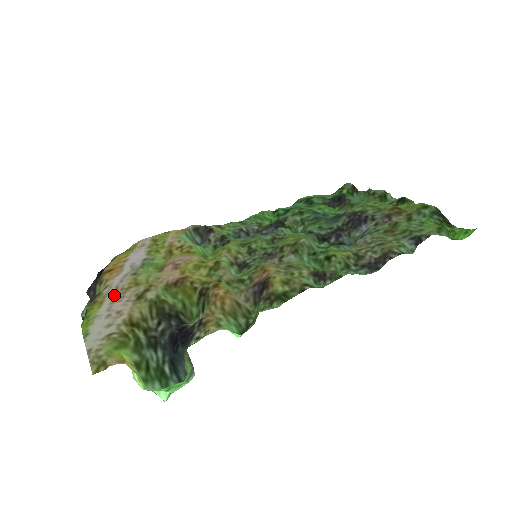
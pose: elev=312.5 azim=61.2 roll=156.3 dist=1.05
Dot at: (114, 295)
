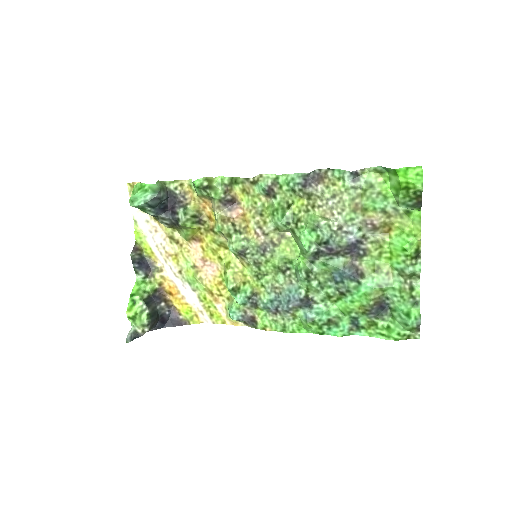
Dot at: (161, 255)
